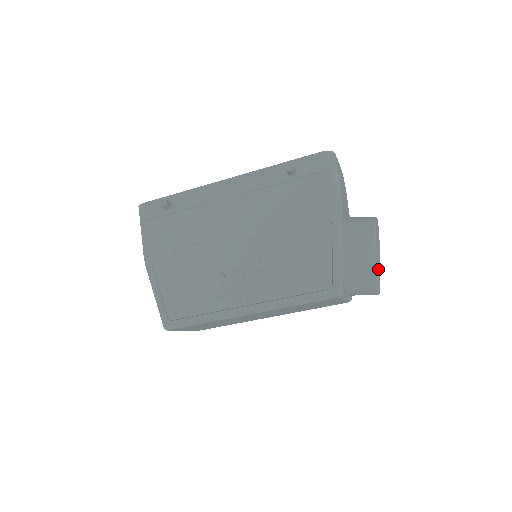
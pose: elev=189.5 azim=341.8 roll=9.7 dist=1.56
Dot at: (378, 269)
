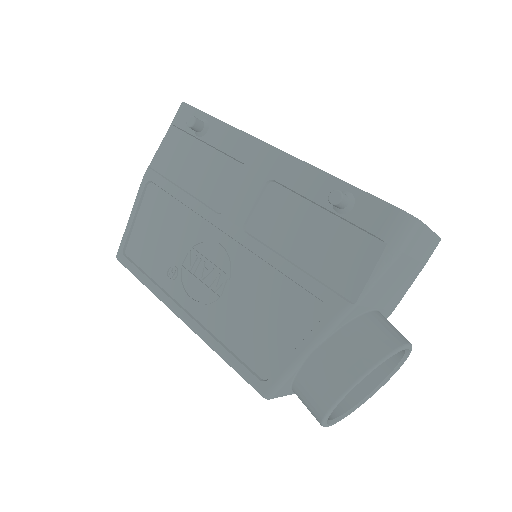
Dot at: (373, 389)
